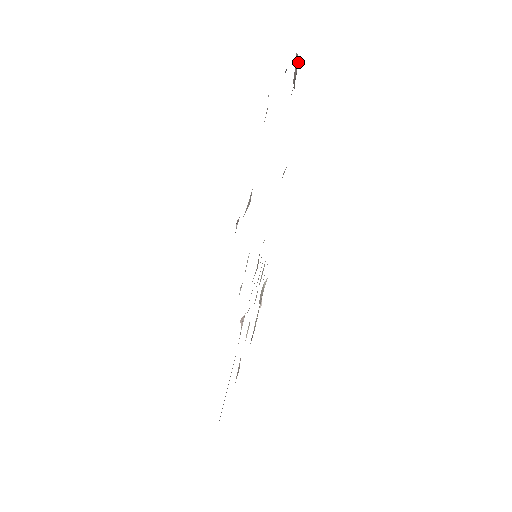
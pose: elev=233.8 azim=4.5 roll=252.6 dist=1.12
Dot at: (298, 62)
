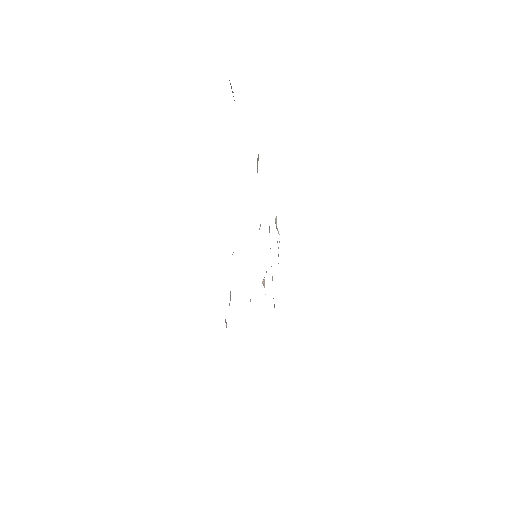
Dot at: (231, 86)
